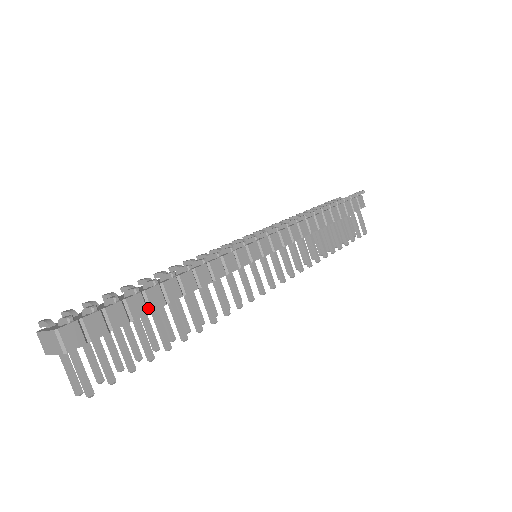
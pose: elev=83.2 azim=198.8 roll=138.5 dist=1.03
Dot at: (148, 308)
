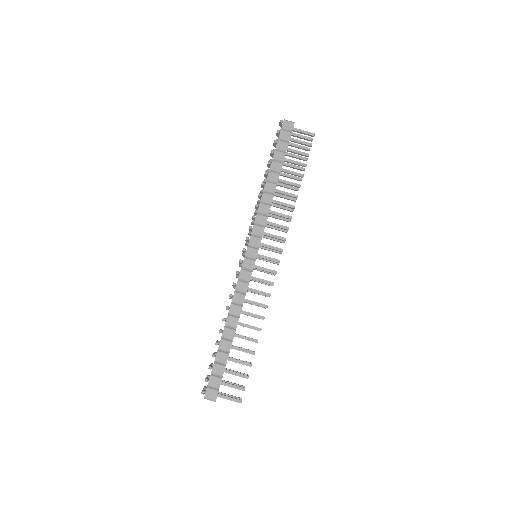
Dot at: (227, 352)
